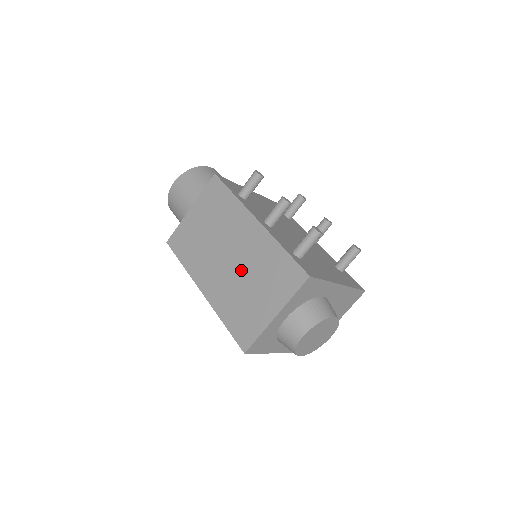
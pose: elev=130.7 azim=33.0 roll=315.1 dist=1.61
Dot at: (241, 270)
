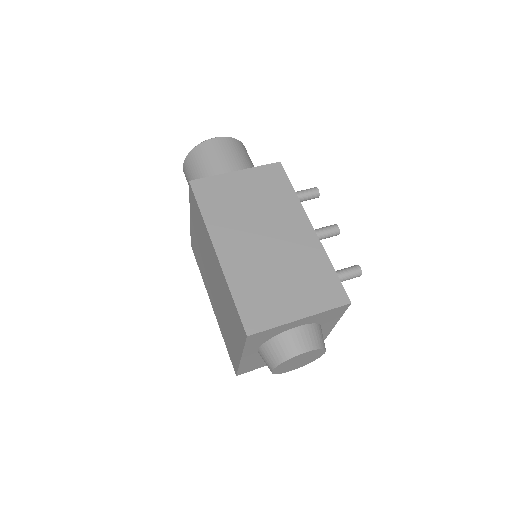
Dot at: (276, 258)
